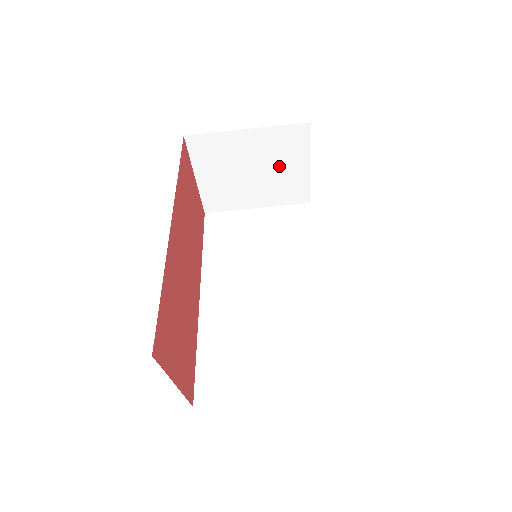
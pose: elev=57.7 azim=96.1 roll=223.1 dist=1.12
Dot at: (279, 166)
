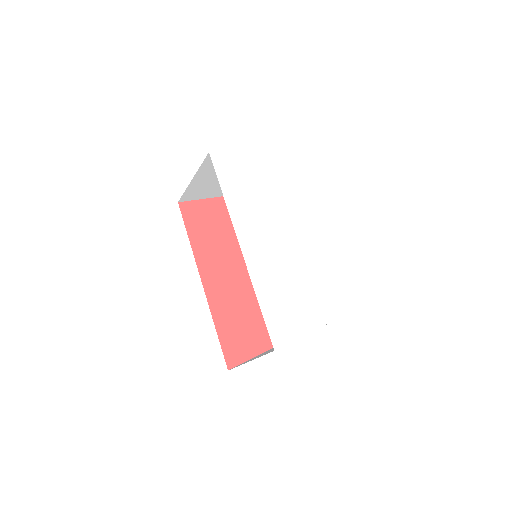
Dot at: occluded
